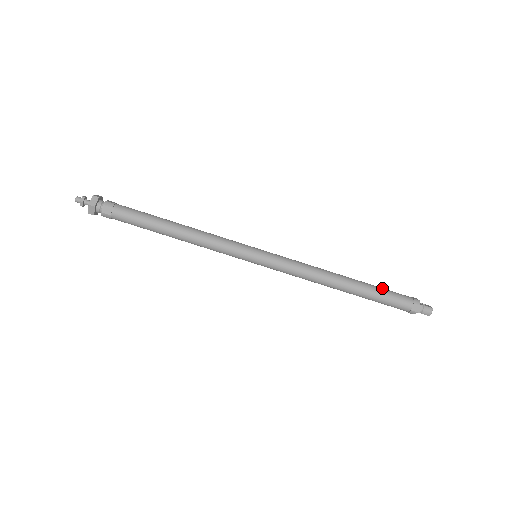
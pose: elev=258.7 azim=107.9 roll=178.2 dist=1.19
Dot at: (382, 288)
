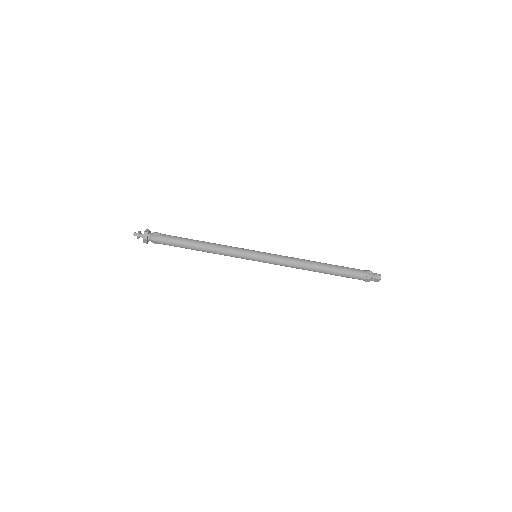
Dot at: occluded
